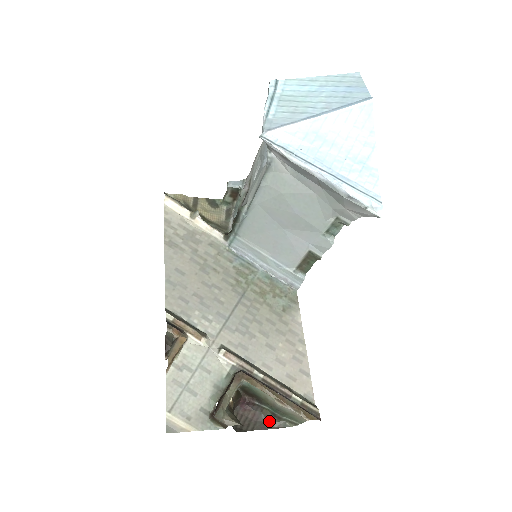
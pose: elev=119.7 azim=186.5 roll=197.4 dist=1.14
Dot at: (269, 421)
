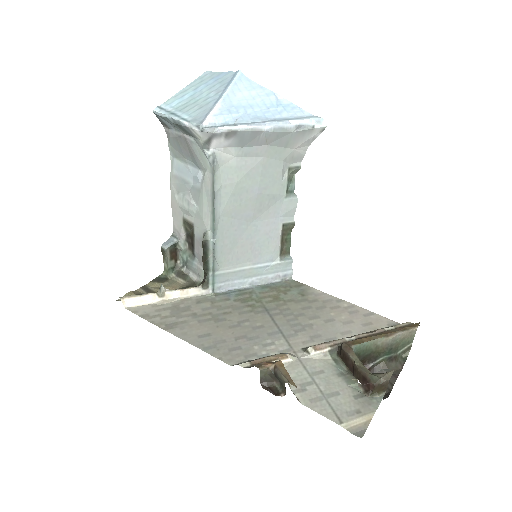
Dot at: (392, 369)
